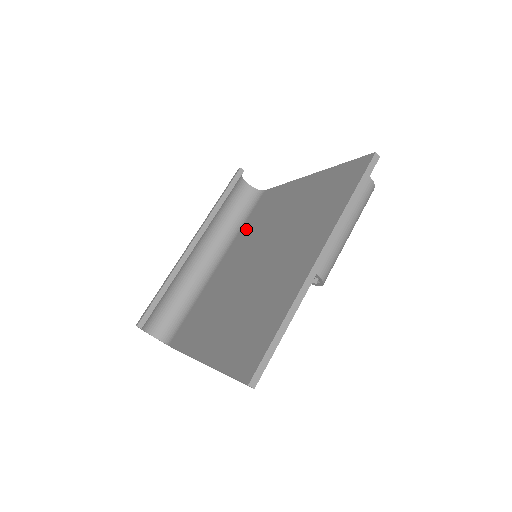
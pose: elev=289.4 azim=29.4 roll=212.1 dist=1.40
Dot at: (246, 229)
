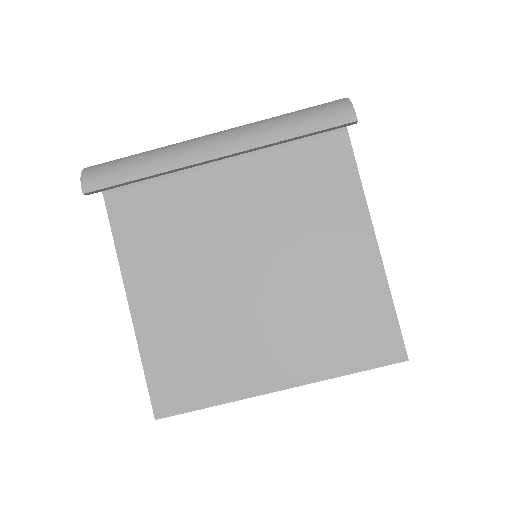
Dot at: (283, 173)
